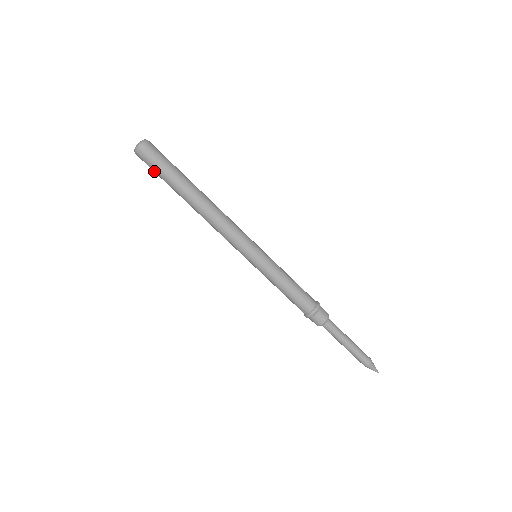
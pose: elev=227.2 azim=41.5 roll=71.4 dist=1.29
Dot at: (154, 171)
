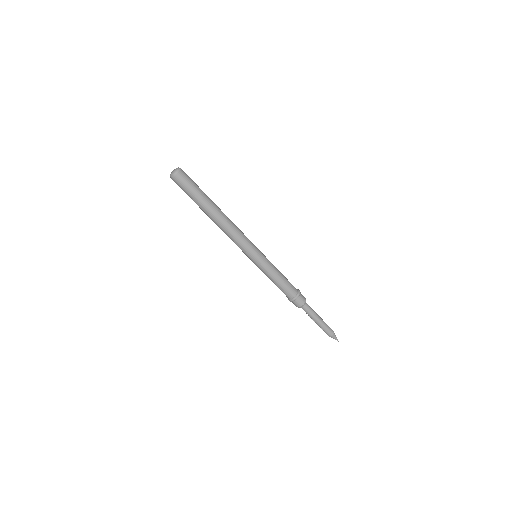
Dot at: (186, 191)
